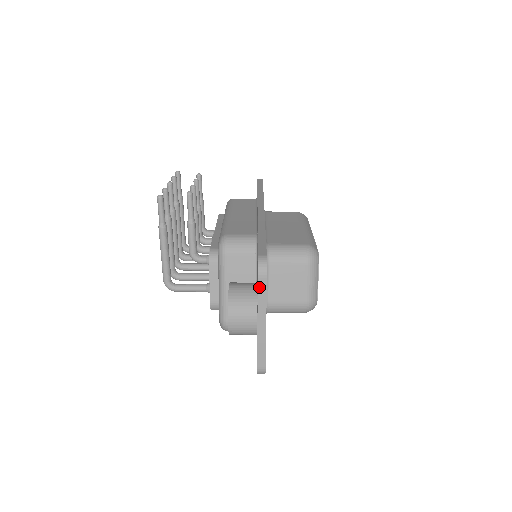
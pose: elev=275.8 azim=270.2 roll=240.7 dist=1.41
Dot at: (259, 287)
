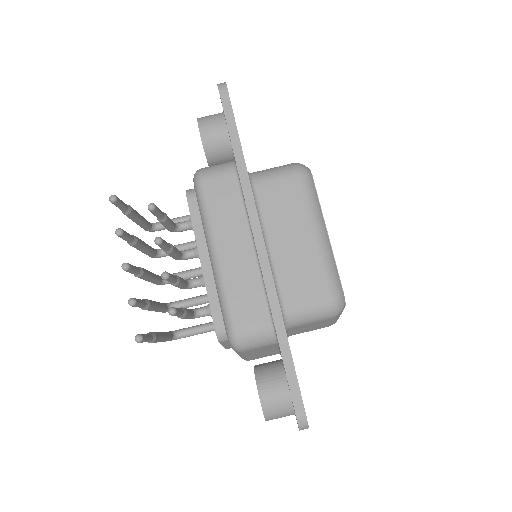
Dot at: occluded
